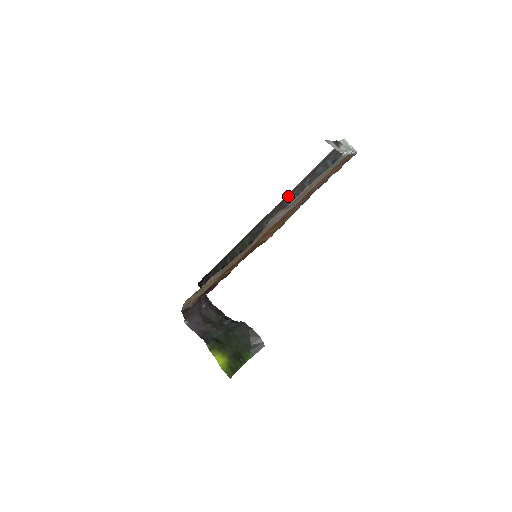
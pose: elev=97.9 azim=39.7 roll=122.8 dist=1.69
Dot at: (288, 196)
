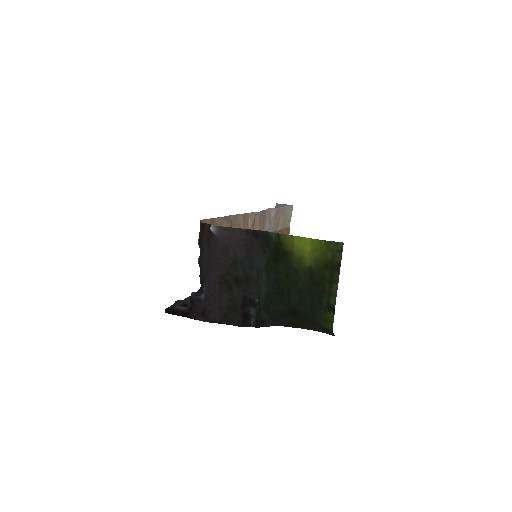
Dot at: occluded
